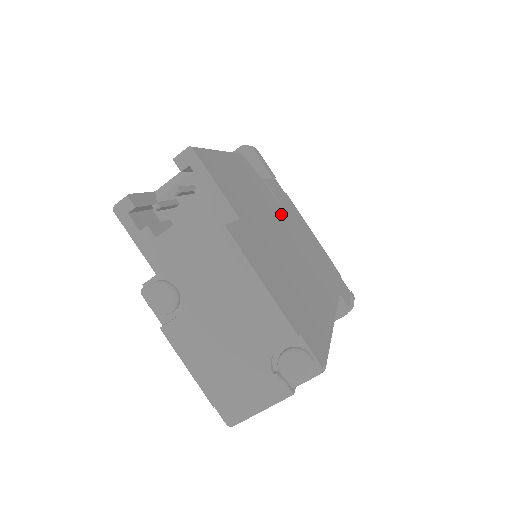
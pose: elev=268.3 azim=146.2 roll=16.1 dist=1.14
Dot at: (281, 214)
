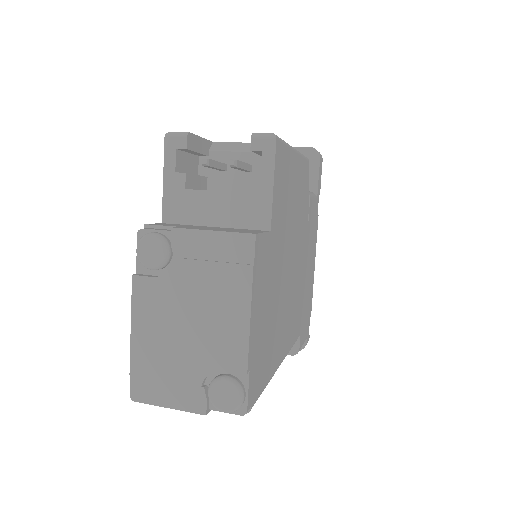
Dot at: (303, 236)
